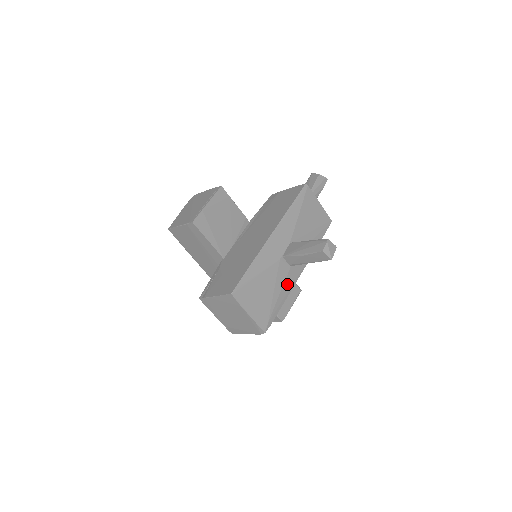
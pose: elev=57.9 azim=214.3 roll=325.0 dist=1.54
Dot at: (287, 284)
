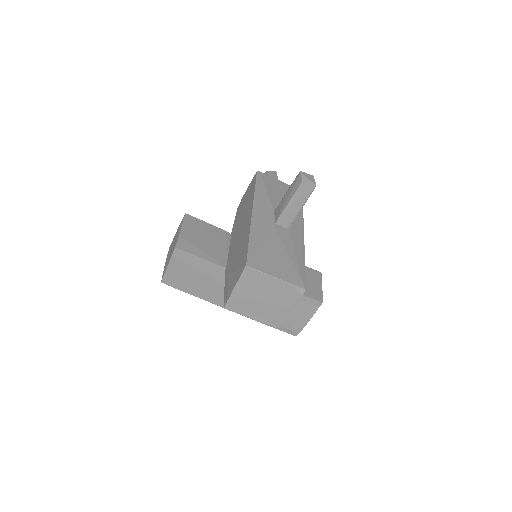
Dot at: (296, 244)
